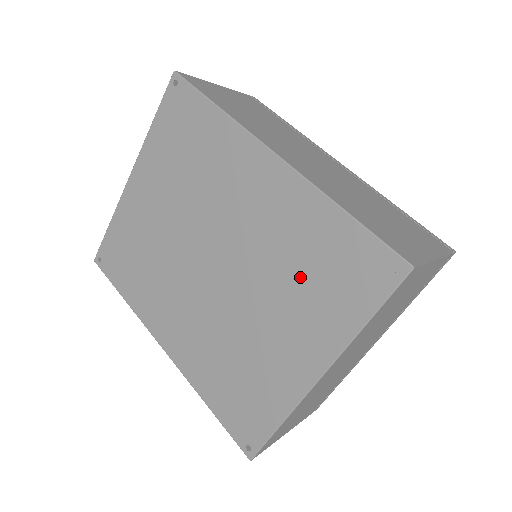
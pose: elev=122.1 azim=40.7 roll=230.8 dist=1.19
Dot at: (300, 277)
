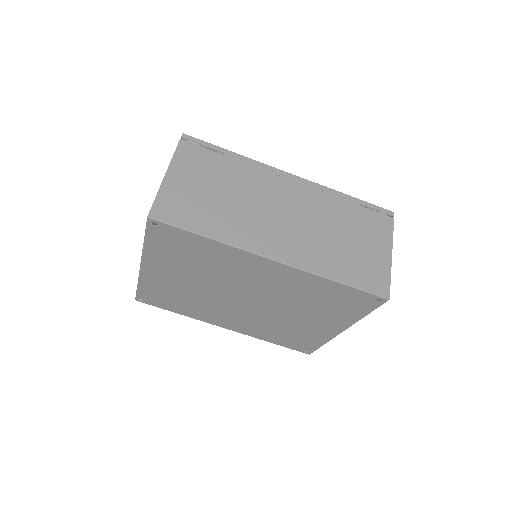
Dot at: (316, 304)
